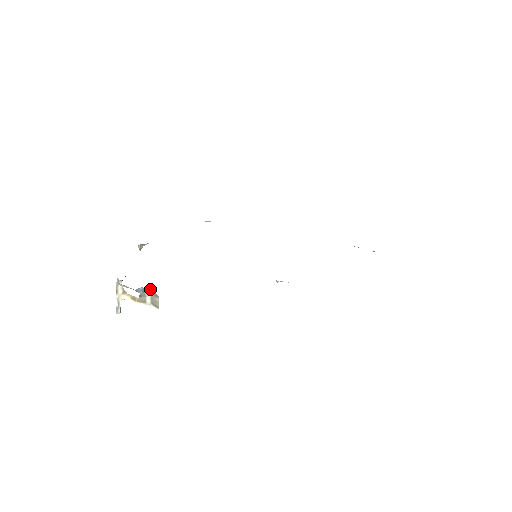
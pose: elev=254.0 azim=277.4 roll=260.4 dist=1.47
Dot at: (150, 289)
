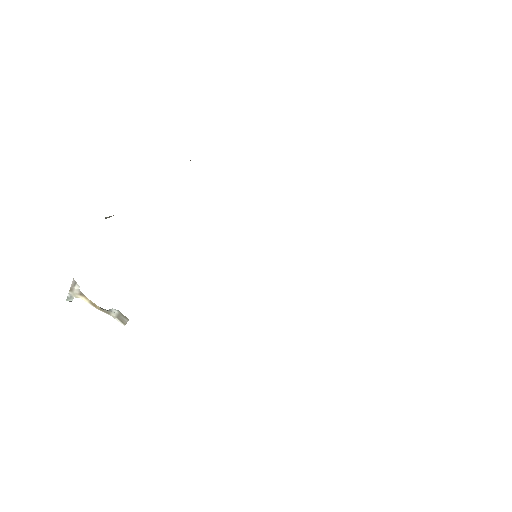
Dot at: (119, 311)
